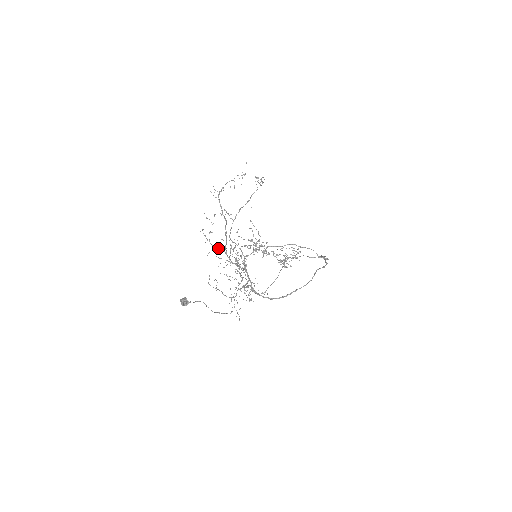
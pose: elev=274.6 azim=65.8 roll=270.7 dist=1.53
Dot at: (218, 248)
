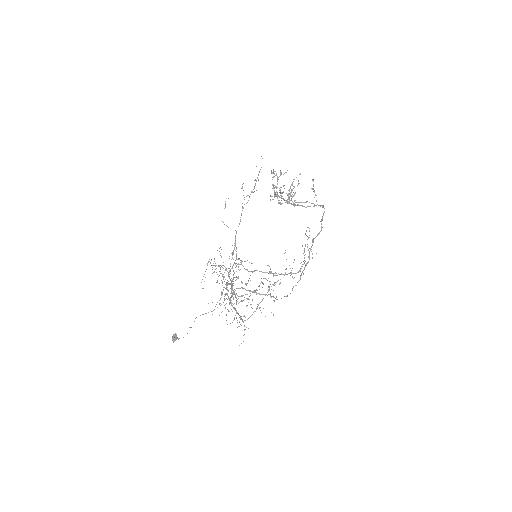
Dot at: occluded
